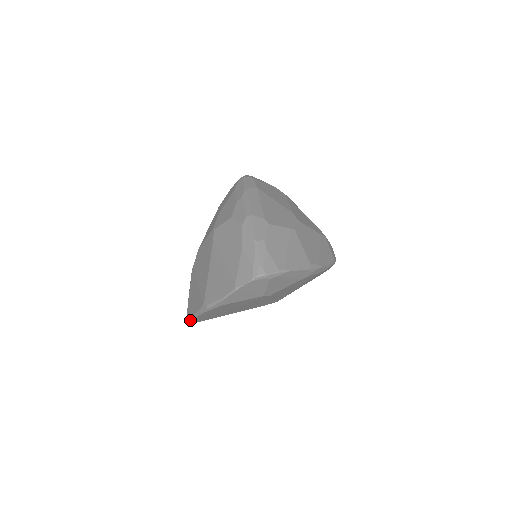
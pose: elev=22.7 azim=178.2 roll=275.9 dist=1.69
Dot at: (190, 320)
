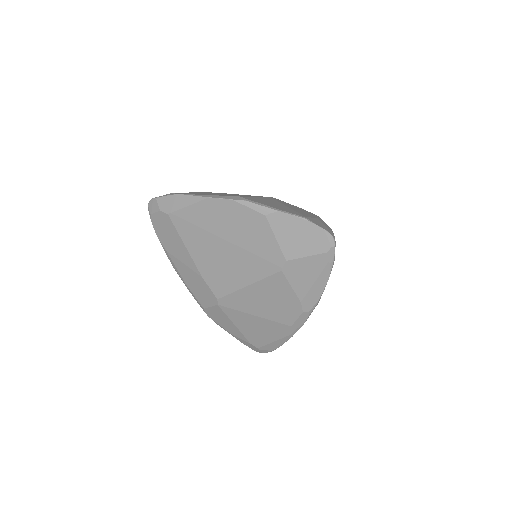
Dot at: (168, 199)
